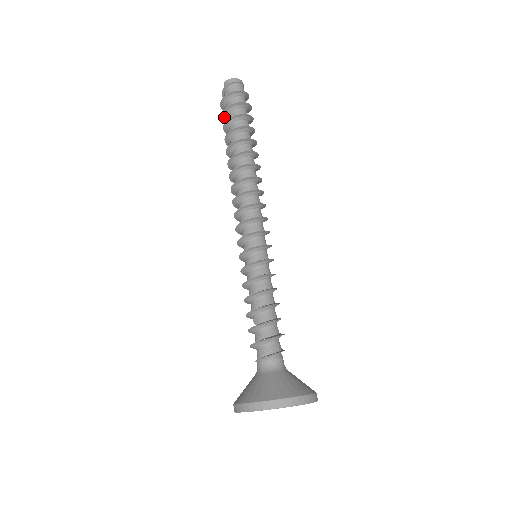
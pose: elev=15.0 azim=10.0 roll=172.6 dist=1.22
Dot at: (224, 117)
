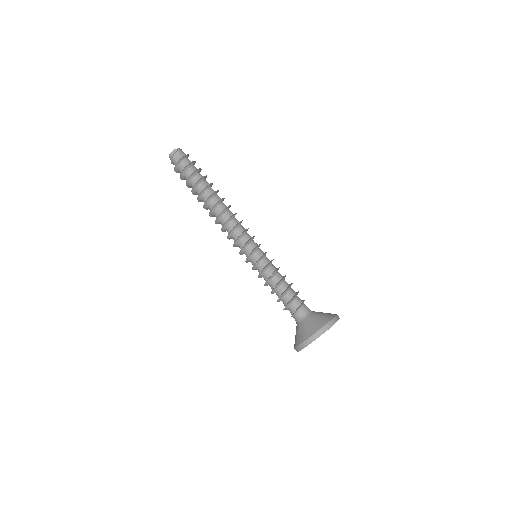
Dot at: occluded
